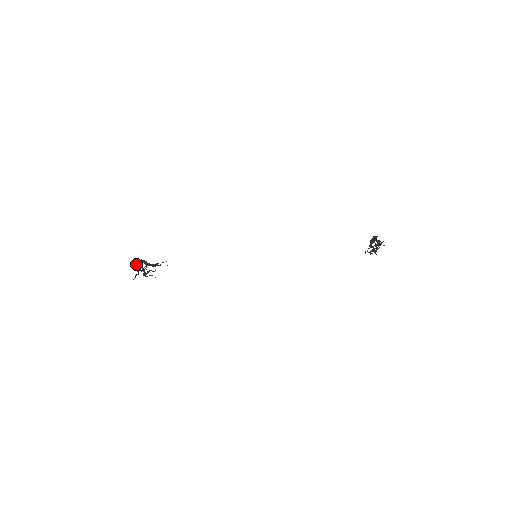
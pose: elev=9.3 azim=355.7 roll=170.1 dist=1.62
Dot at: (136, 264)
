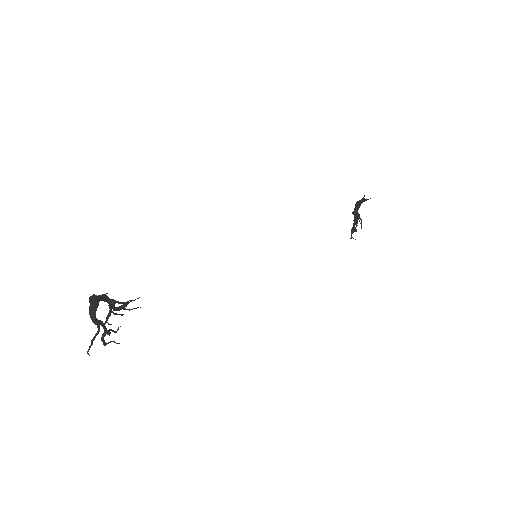
Dot at: (104, 294)
